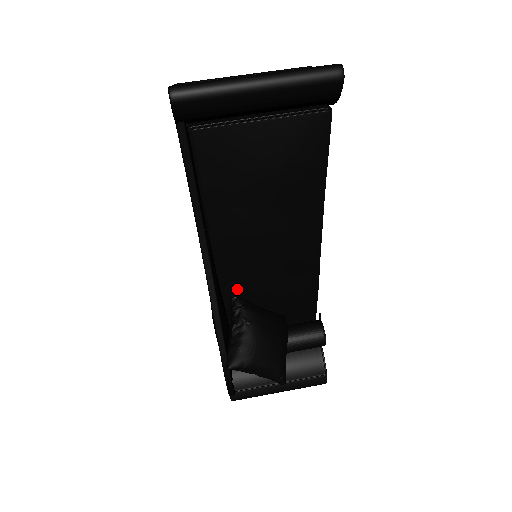
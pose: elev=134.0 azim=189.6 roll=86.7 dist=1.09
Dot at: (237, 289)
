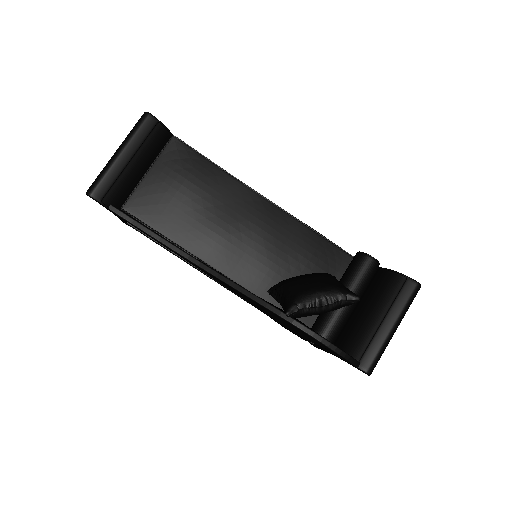
Dot at: (265, 284)
